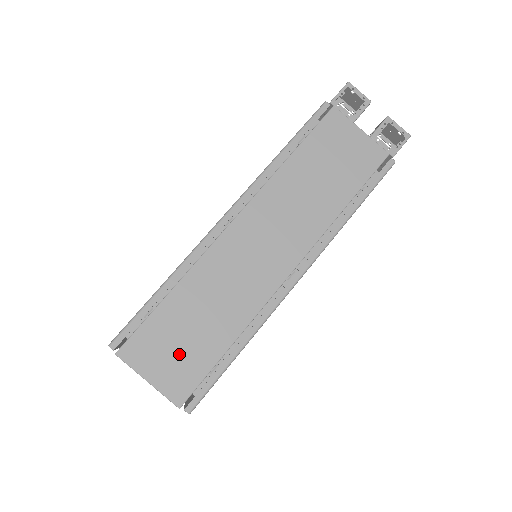
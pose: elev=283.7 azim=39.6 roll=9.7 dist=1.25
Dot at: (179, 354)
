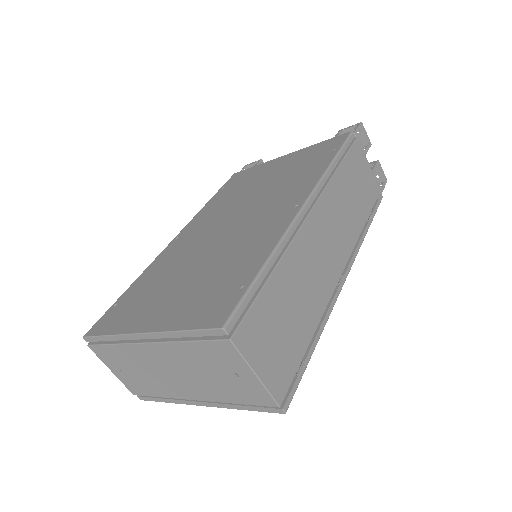
Dot at: (279, 344)
